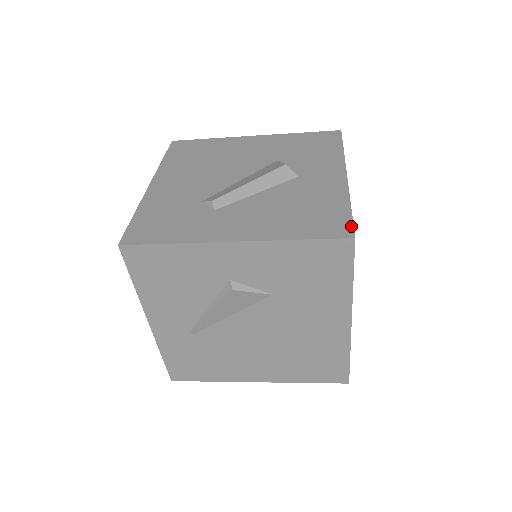
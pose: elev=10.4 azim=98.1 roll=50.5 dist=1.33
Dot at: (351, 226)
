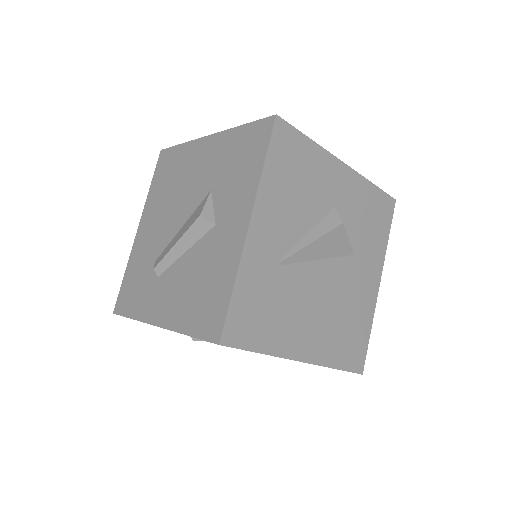
Dot at: (222, 325)
